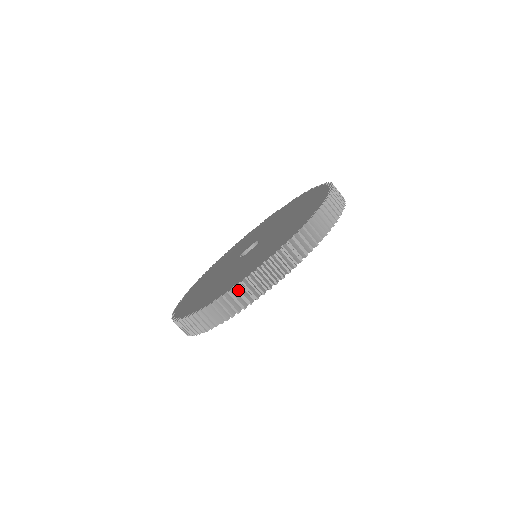
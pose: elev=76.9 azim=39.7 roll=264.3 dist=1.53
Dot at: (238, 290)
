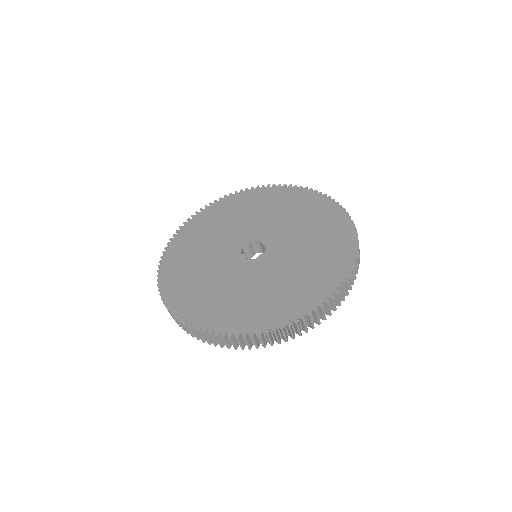
Dot at: (304, 322)
